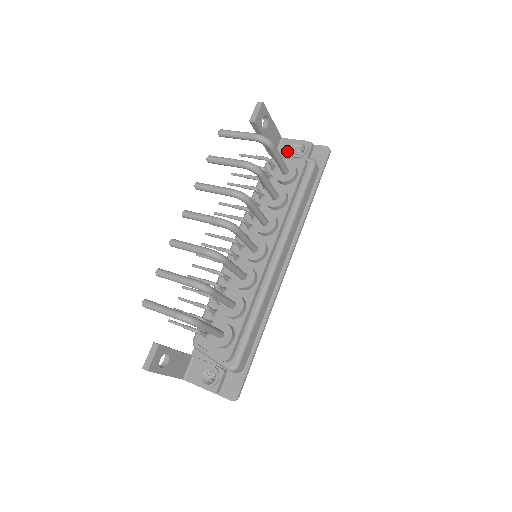
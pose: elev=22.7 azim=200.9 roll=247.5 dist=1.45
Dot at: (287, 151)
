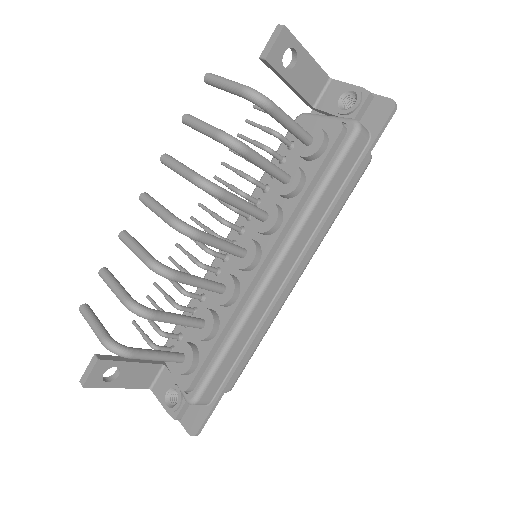
Dot at: (332, 102)
